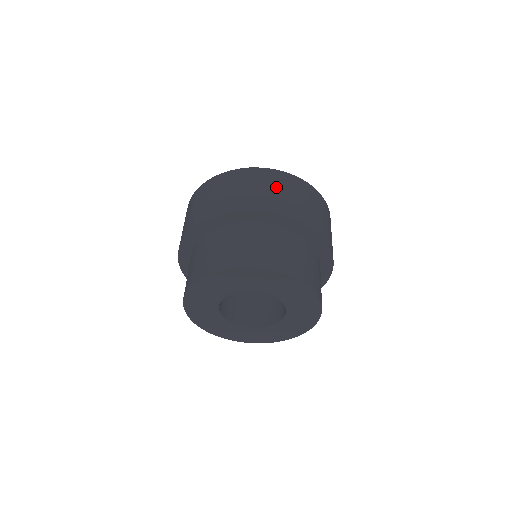
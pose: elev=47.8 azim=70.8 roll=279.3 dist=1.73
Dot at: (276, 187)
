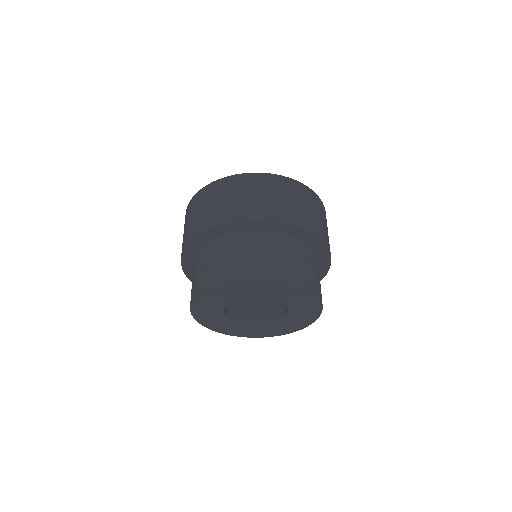
Dot at: (251, 192)
